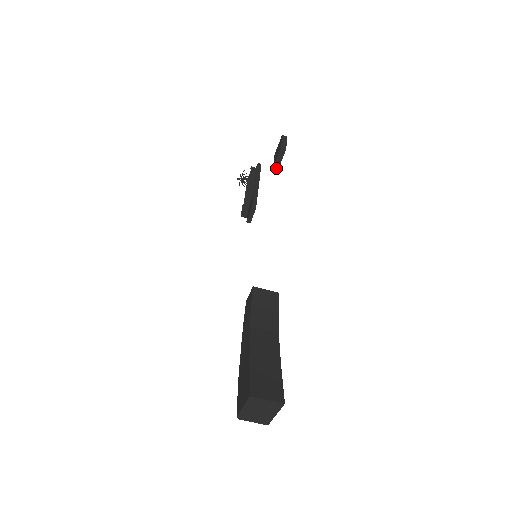
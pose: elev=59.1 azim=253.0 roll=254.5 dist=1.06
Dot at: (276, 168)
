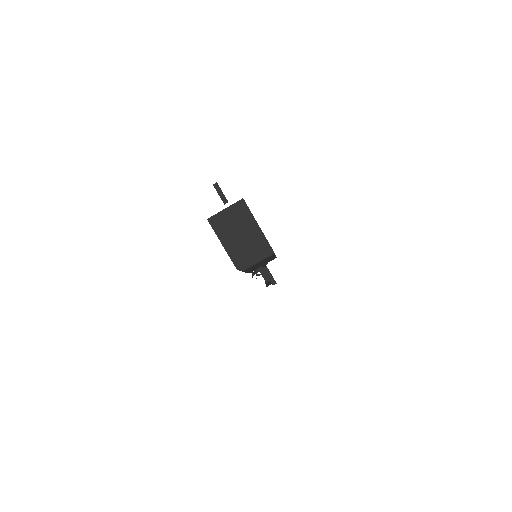
Dot at: occluded
